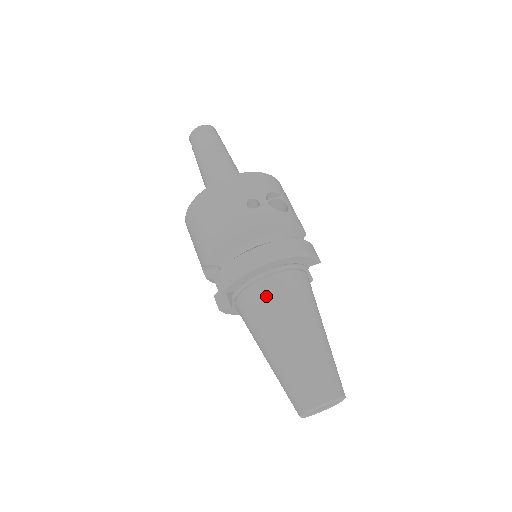
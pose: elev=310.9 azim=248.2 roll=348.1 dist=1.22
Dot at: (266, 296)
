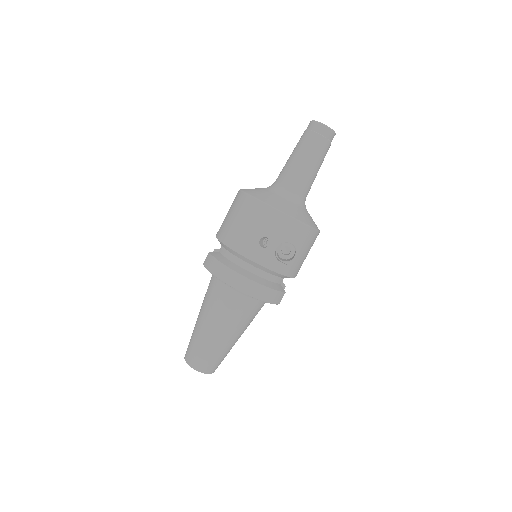
Dot at: (220, 296)
